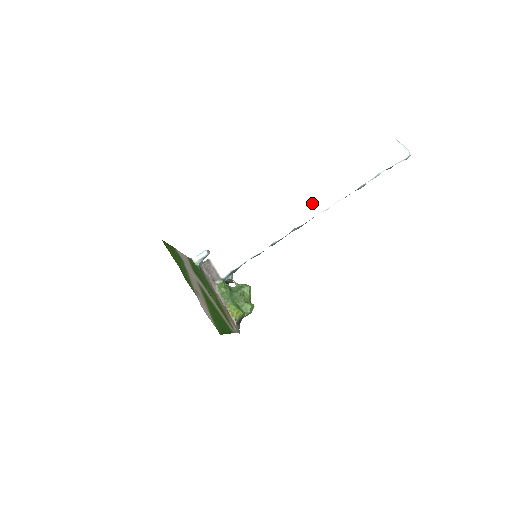
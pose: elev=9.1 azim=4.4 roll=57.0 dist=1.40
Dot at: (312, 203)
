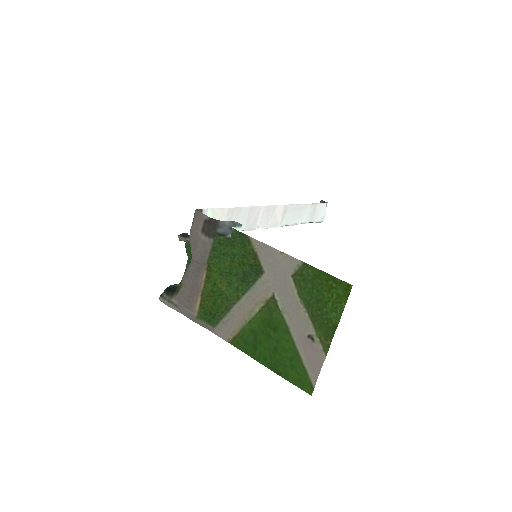
Dot at: (279, 215)
